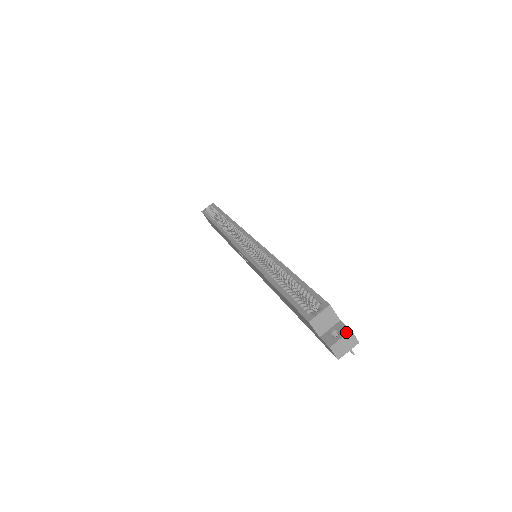
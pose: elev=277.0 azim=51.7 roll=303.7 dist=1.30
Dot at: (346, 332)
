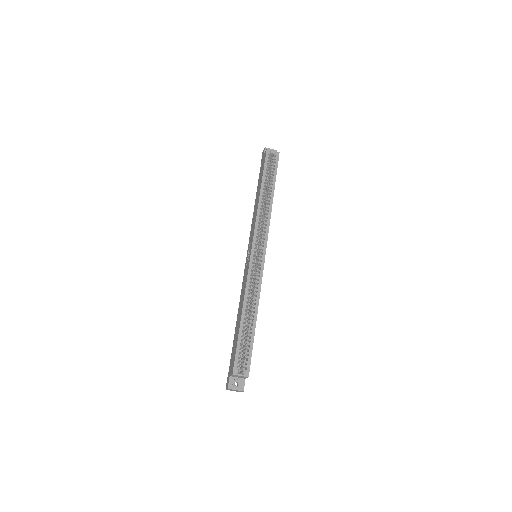
Dot at: (241, 390)
